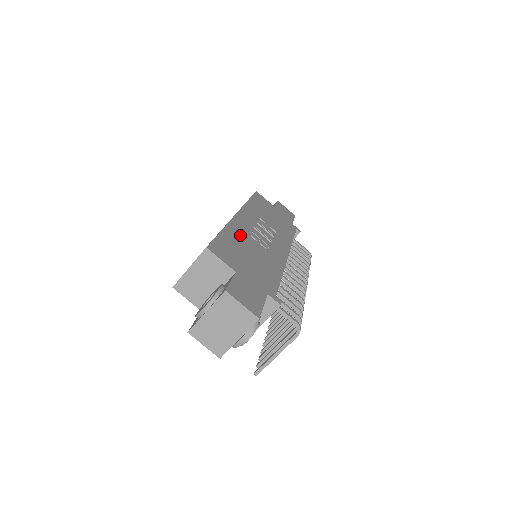
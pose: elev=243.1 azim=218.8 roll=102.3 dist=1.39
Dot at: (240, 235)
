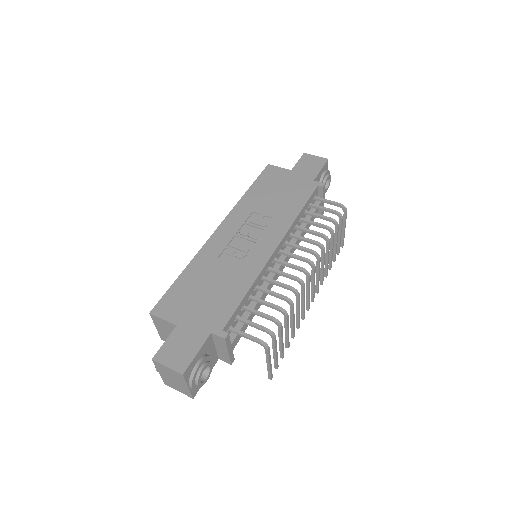
Dot at: (206, 264)
